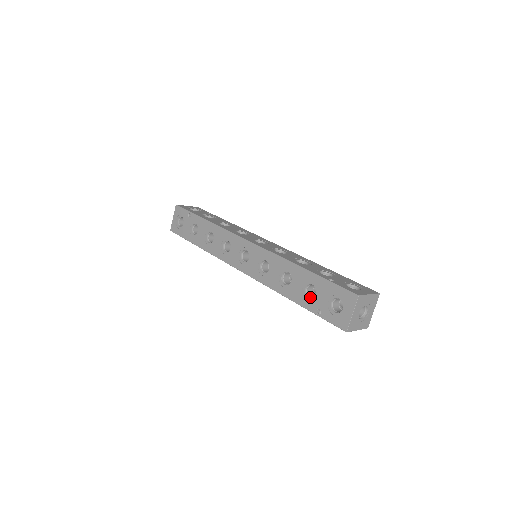
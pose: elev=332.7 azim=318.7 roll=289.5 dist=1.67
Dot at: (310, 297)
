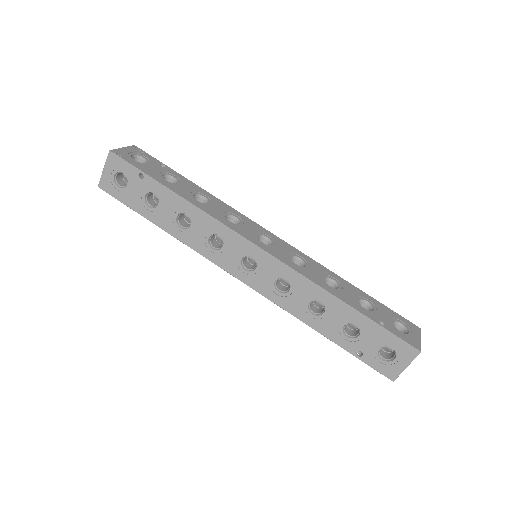
Dot at: (348, 335)
